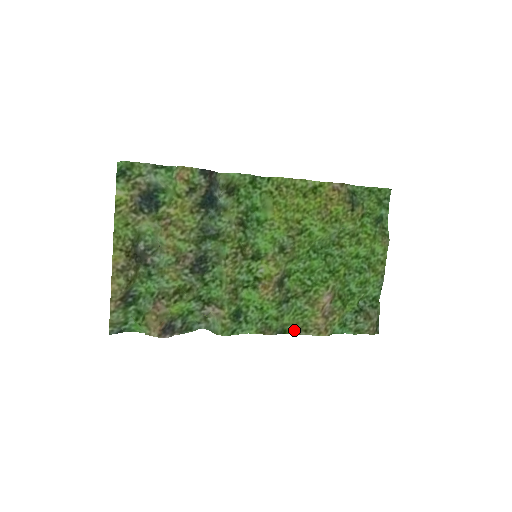
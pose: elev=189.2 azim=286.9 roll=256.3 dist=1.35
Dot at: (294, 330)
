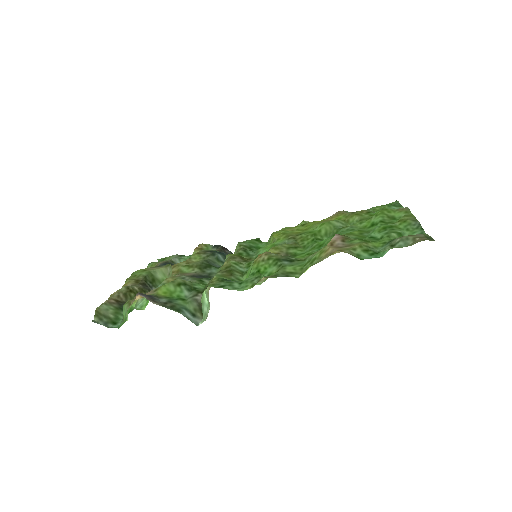
Dot at: occluded
